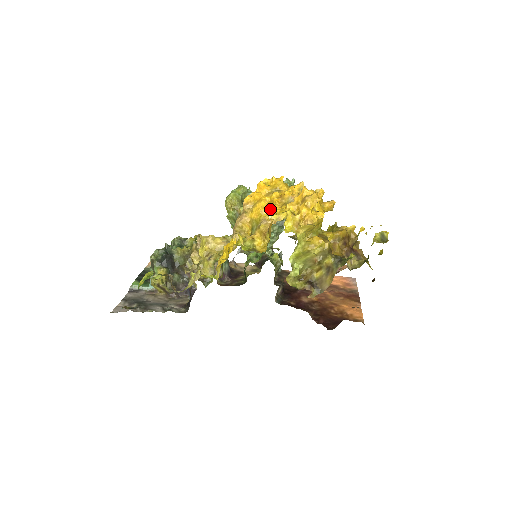
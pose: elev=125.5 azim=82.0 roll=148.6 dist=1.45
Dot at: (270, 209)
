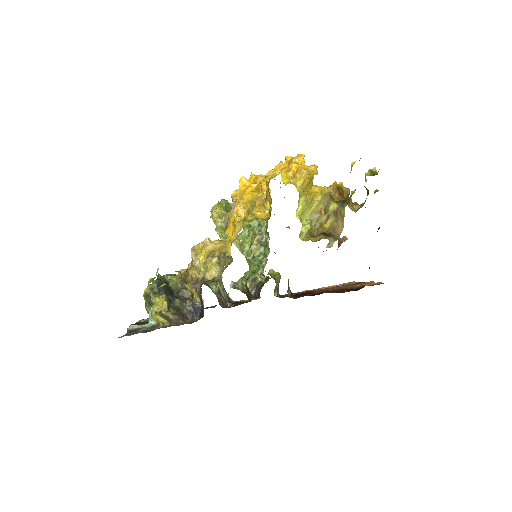
Dot at: (260, 189)
